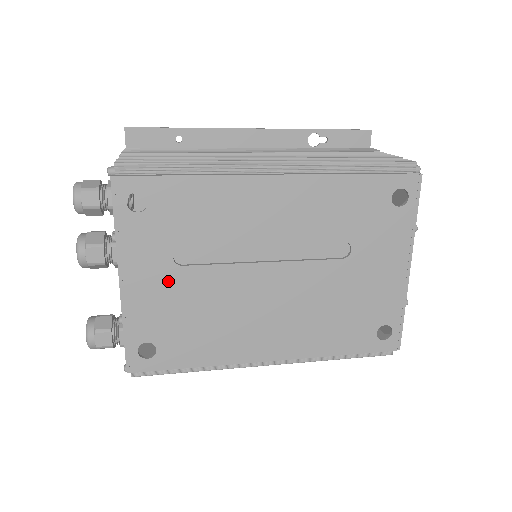
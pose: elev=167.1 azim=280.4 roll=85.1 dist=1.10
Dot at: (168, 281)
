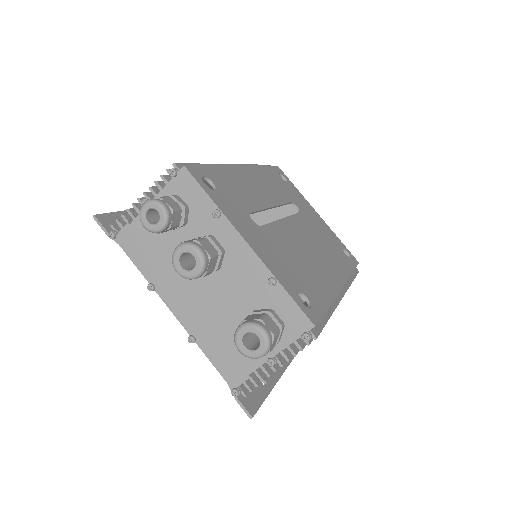
Dot at: (265, 239)
